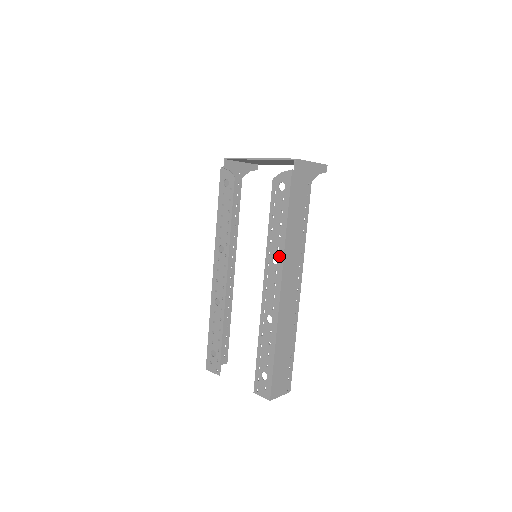
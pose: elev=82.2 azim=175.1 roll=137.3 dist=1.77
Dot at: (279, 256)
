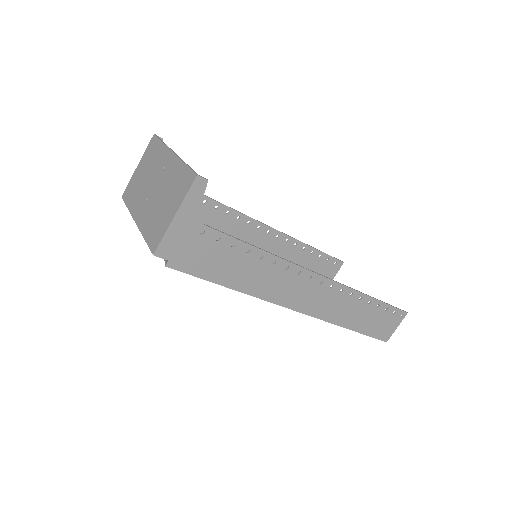
Dot at: occluded
